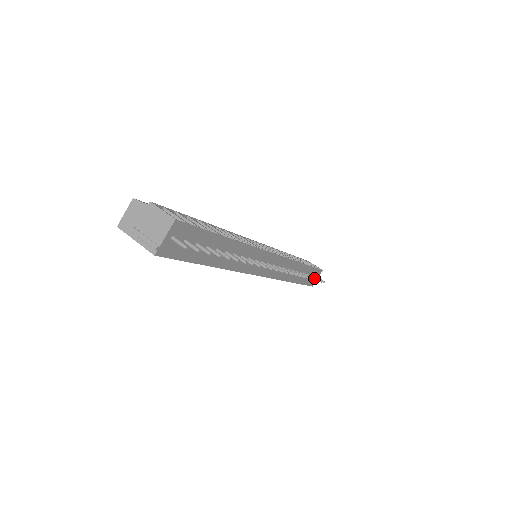
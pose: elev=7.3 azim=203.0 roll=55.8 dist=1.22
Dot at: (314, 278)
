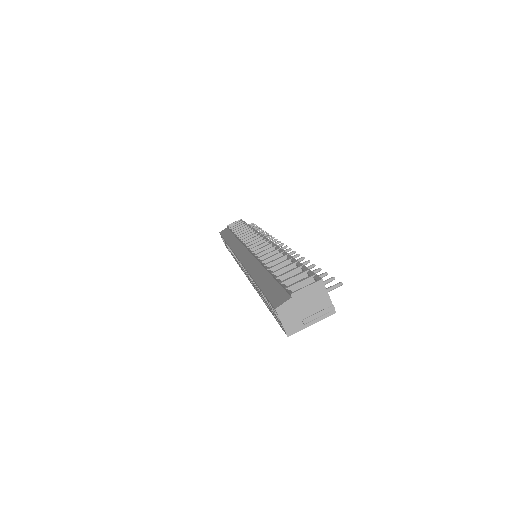
Dot at: (257, 227)
